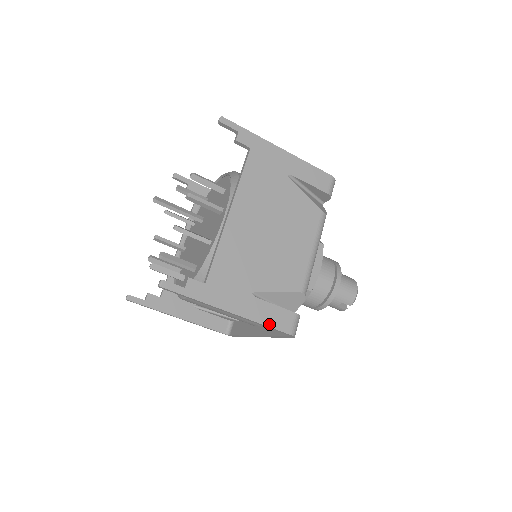
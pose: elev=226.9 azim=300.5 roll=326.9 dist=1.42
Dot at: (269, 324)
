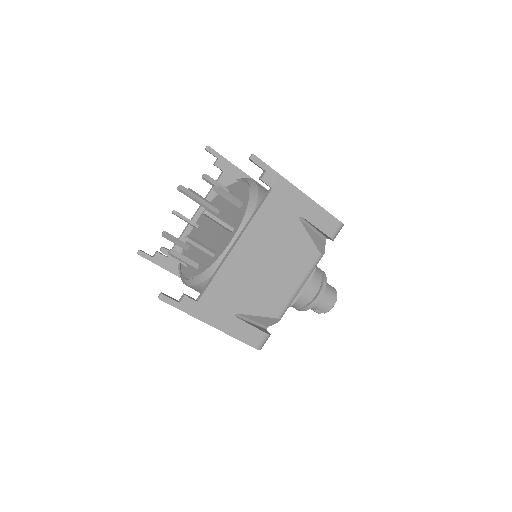
Dot at: (242, 339)
